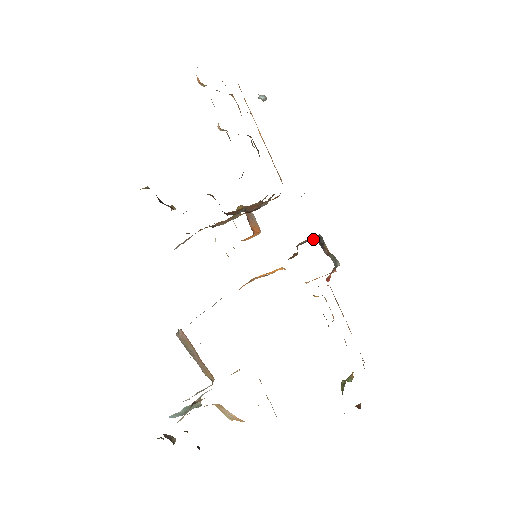
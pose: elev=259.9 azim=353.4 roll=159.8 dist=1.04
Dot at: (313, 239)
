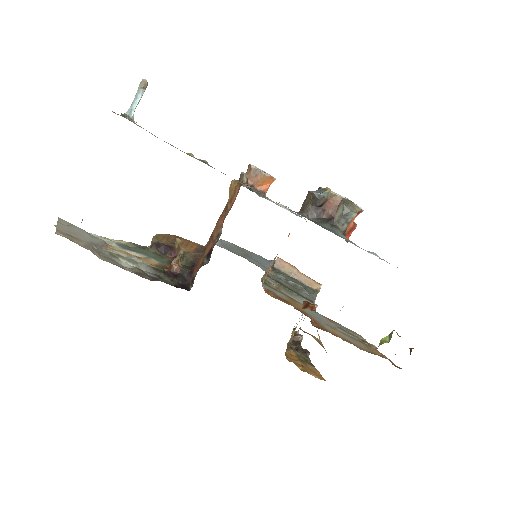
Dot at: (309, 200)
